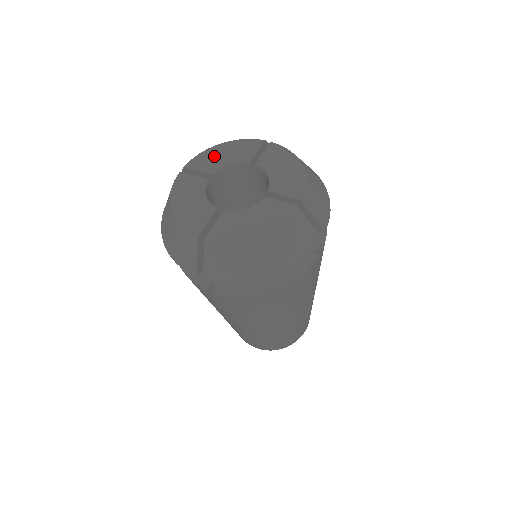
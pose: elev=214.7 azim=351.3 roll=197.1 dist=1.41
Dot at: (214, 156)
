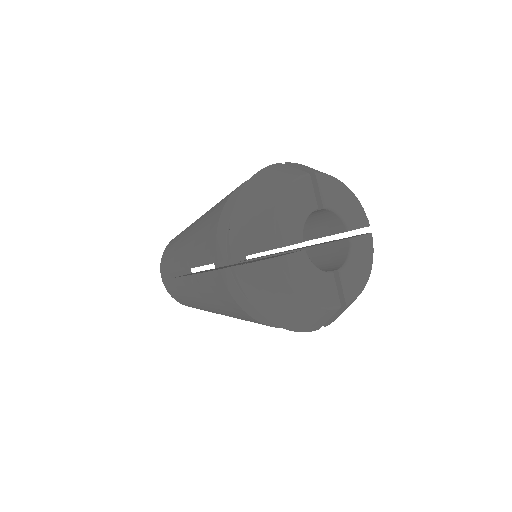
Dot at: (338, 193)
